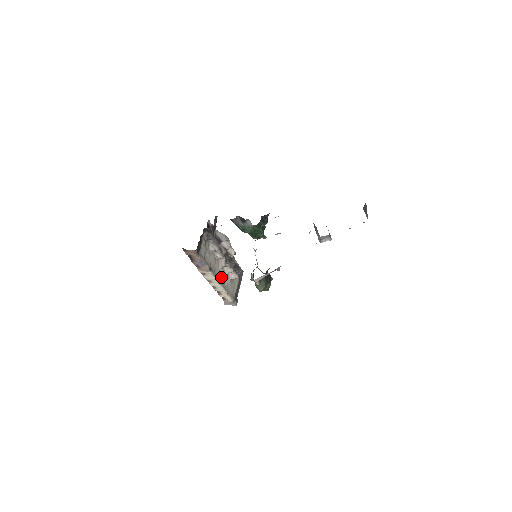
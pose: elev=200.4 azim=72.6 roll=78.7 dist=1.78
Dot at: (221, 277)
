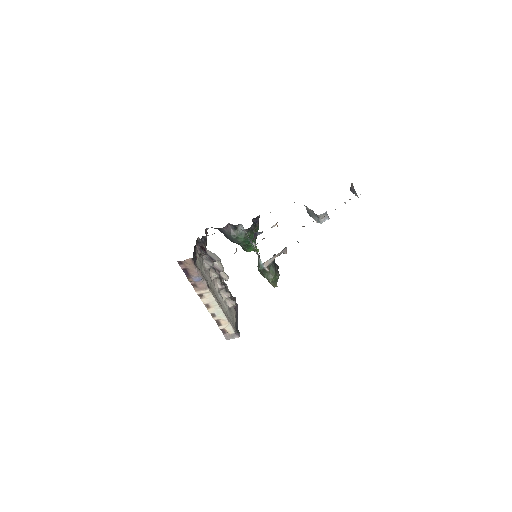
Dot at: (219, 301)
